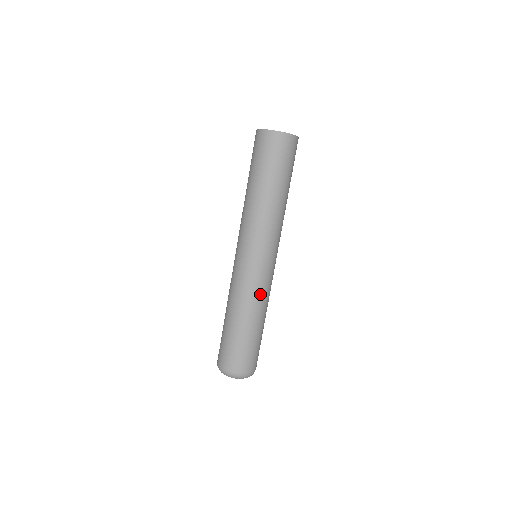
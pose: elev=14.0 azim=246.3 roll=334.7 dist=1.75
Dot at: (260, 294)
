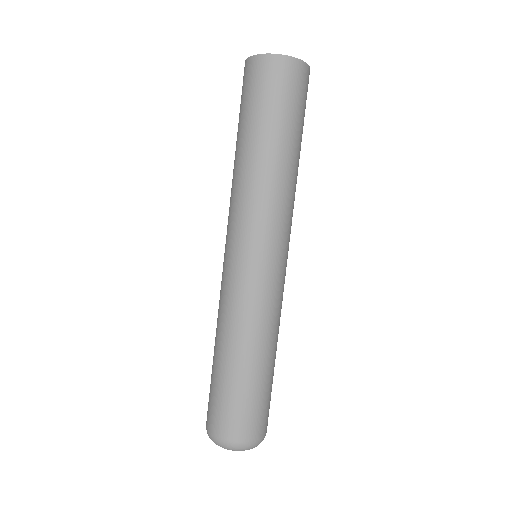
Dot at: (262, 314)
